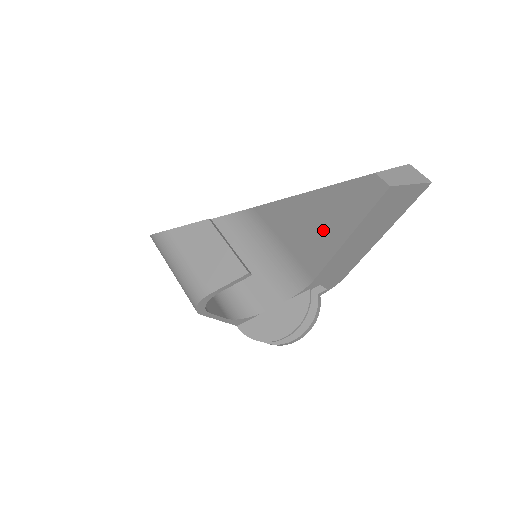
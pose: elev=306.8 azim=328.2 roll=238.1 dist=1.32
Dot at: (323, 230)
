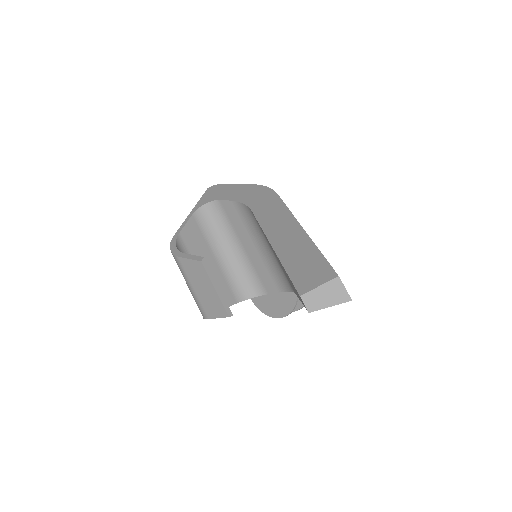
Dot at: (289, 280)
